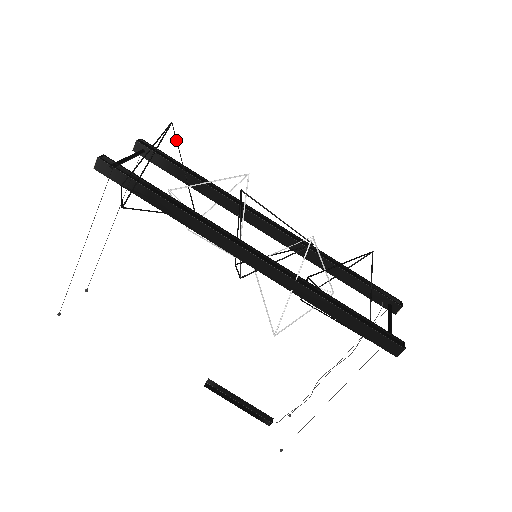
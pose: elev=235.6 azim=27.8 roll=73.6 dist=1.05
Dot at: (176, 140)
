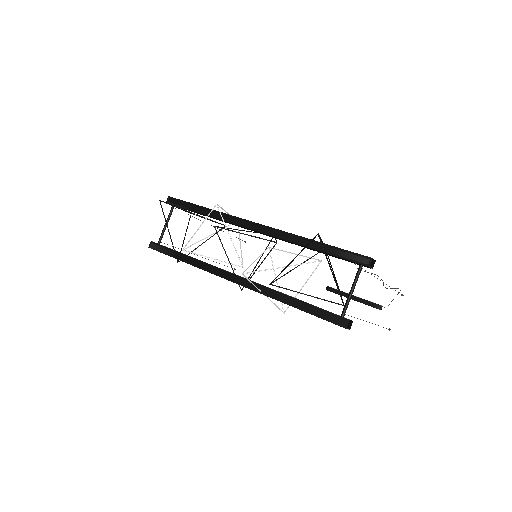
Dot at: occluded
